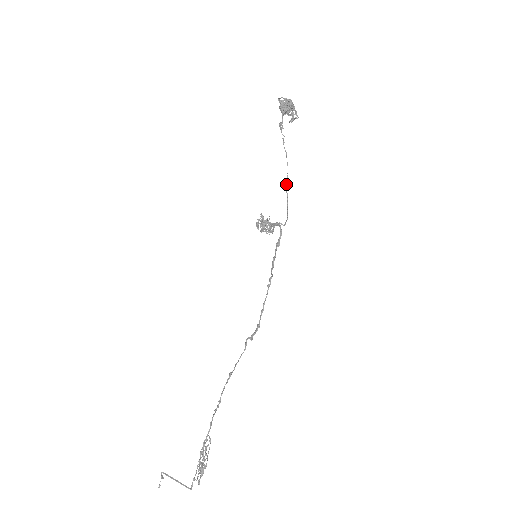
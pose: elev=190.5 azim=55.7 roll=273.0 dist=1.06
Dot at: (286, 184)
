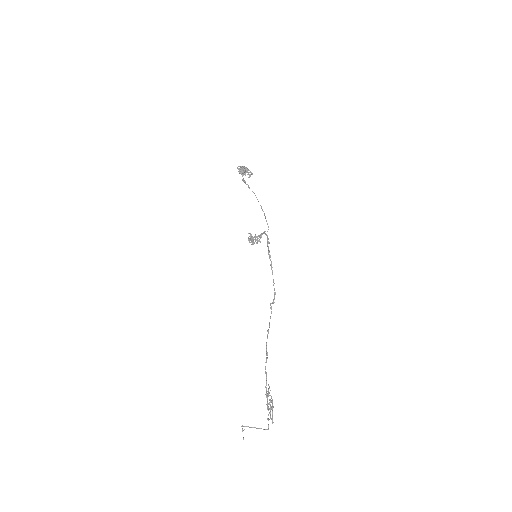
Dot at: (261, 207)
